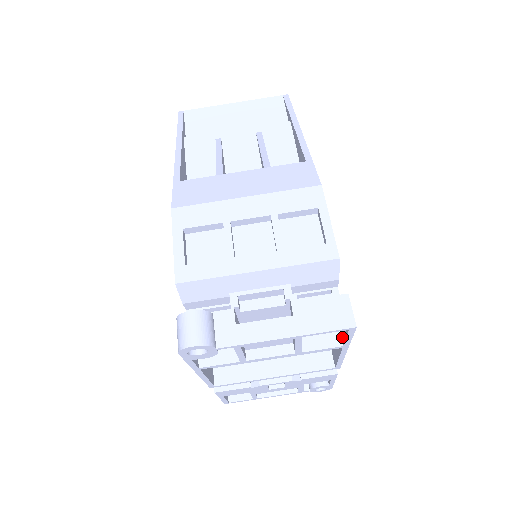
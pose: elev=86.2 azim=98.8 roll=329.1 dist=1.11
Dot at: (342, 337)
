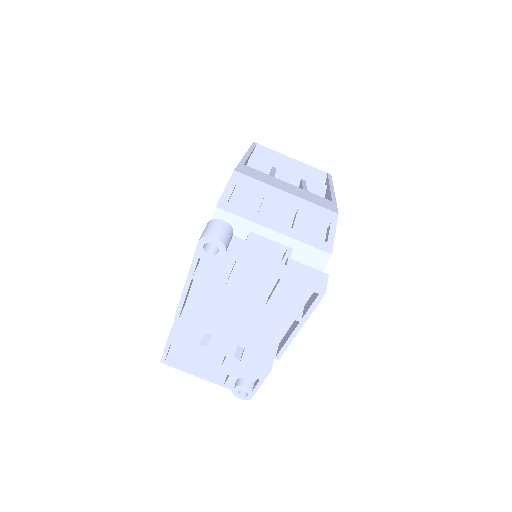
Dot at: (305, 311)
